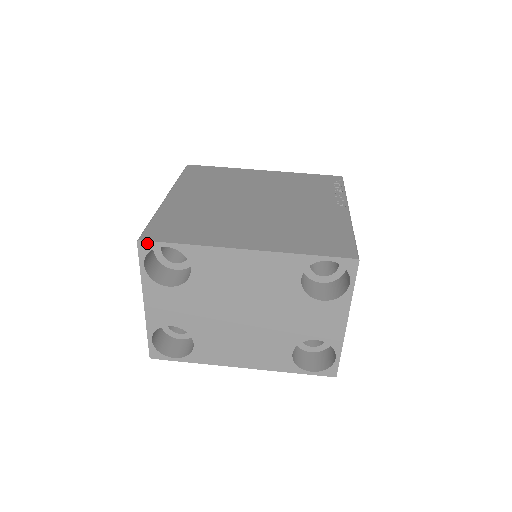
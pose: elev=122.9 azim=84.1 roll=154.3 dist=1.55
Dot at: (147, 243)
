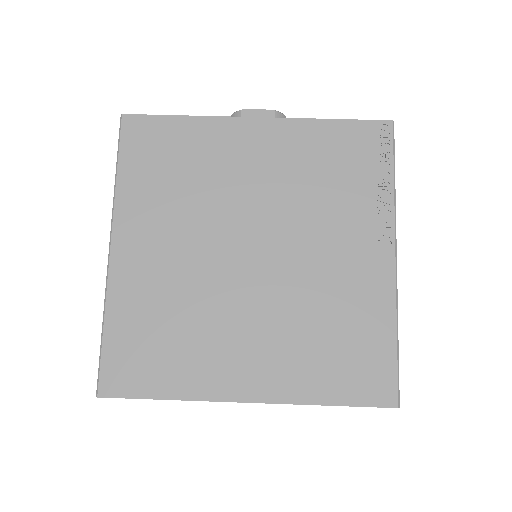
Dot at: (110, 397)
